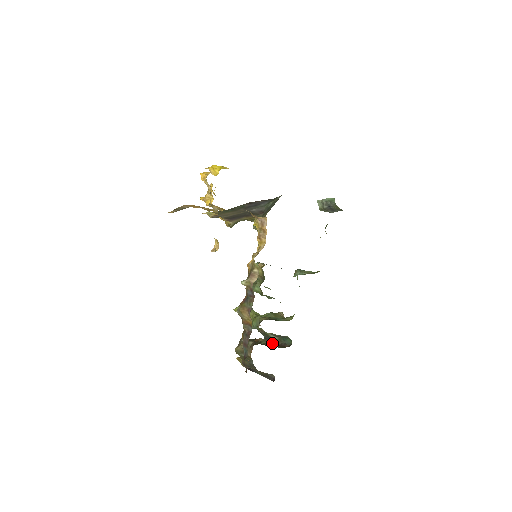
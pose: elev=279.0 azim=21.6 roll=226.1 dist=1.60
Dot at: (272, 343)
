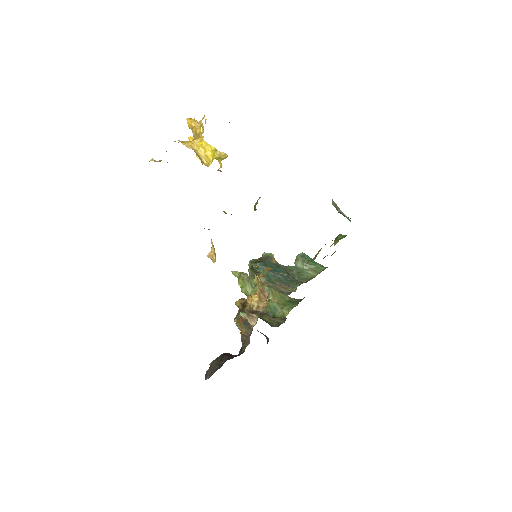
Dot at: occluded
